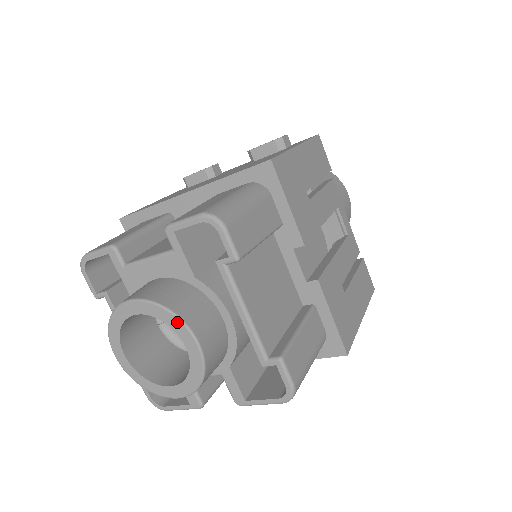
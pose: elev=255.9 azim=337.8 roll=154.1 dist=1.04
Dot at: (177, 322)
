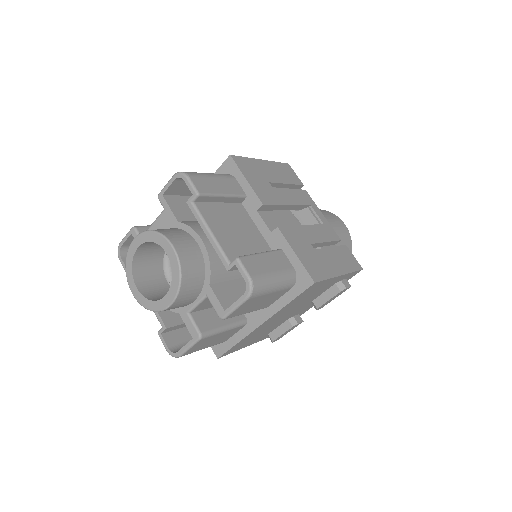
Dot at: (160, 237)
